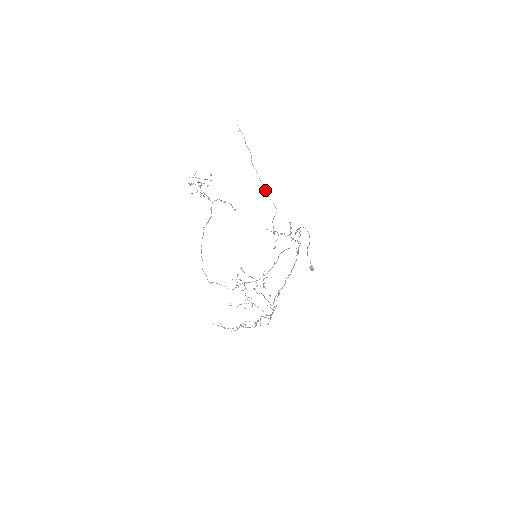
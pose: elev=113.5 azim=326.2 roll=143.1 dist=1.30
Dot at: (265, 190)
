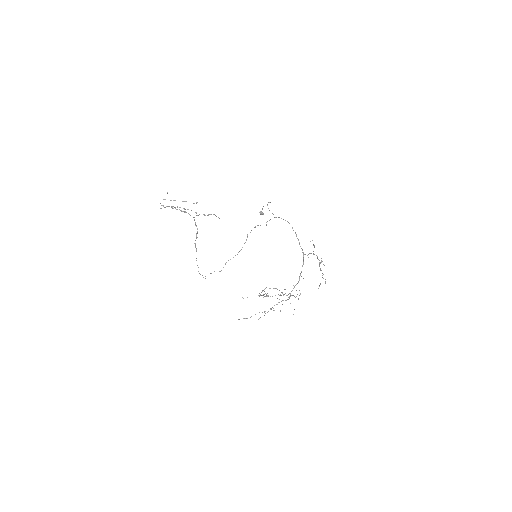
Dot at: (319, 260)
